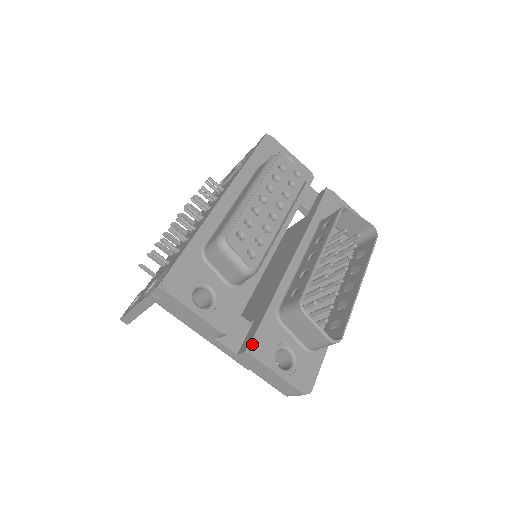
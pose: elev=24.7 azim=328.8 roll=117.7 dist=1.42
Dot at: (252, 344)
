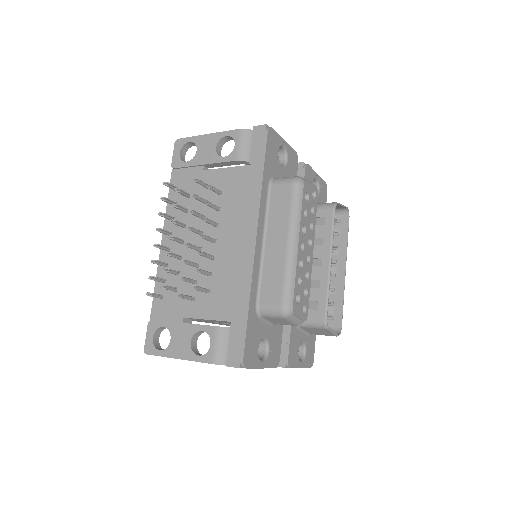
Dot at: (289, 360)
